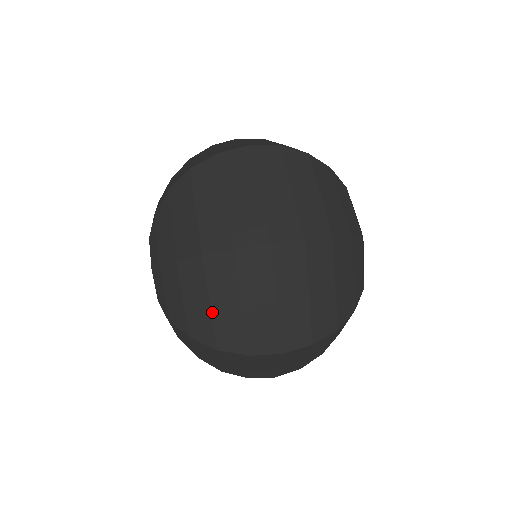
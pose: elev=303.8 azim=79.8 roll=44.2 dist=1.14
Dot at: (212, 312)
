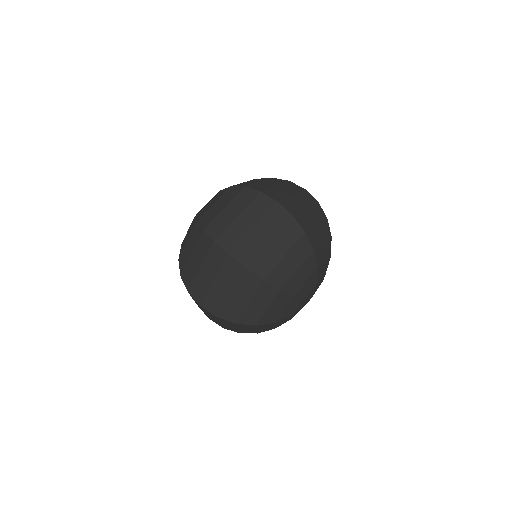
Dot at: occluded
